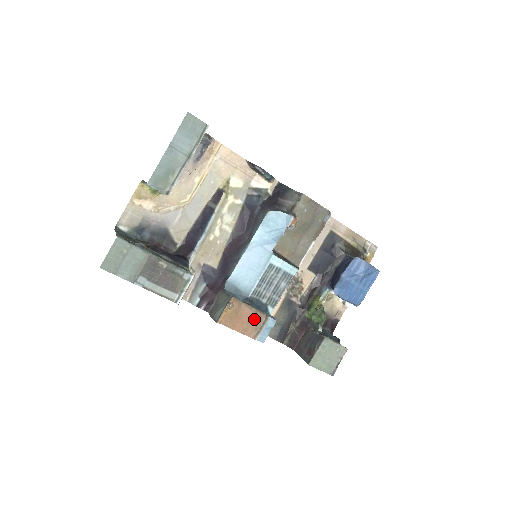
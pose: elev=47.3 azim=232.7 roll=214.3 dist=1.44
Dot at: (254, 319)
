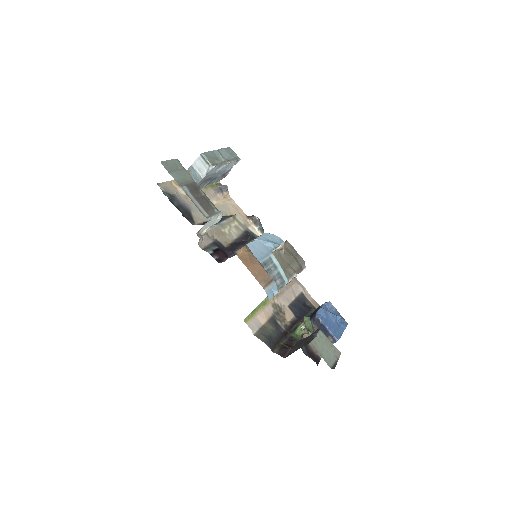
Dot at: (263, 273)
